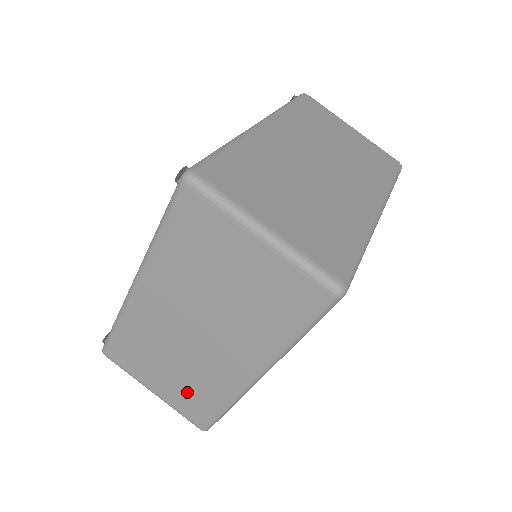
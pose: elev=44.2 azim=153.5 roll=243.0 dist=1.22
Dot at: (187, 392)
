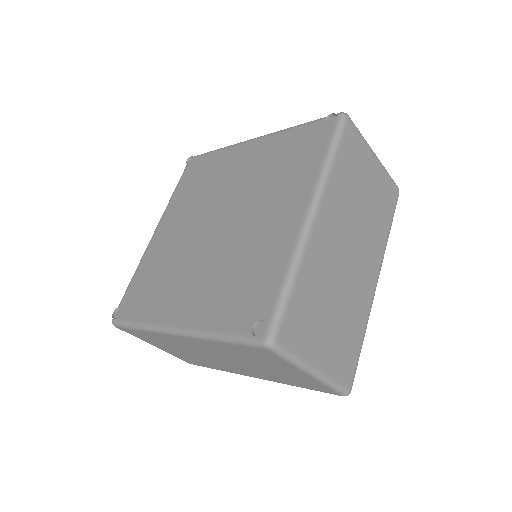
Dot at: (189, 358)
